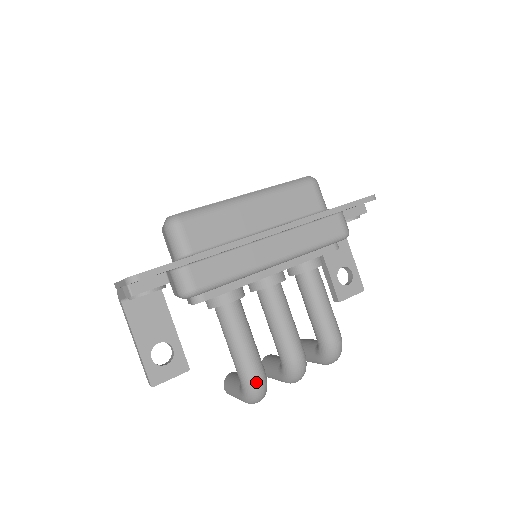
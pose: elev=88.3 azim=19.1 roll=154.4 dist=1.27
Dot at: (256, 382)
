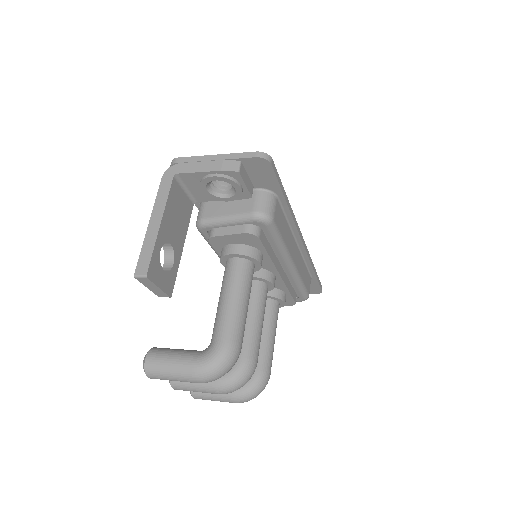
Dot at: (238, 350)
